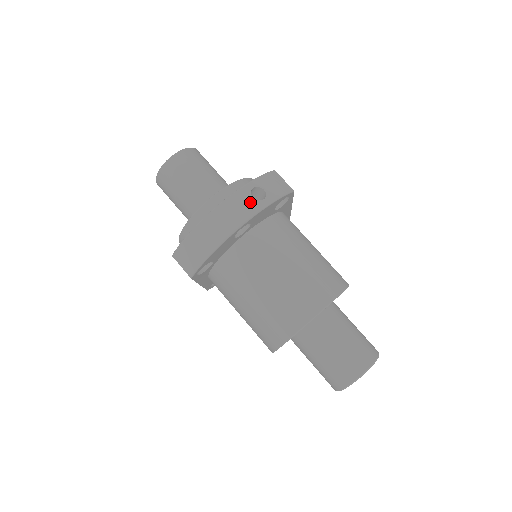
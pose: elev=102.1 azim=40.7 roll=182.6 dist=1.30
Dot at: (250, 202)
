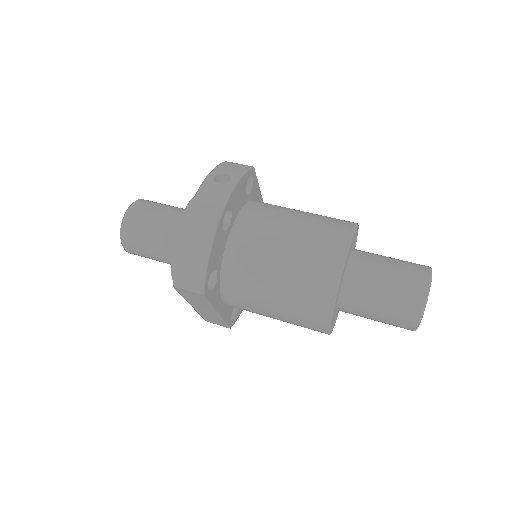
Dot at: (218, 188)
